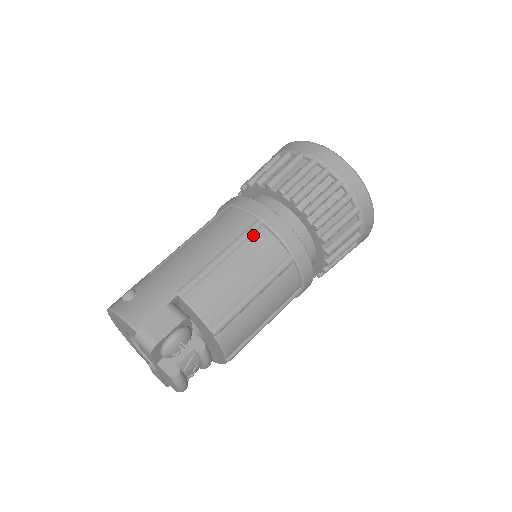
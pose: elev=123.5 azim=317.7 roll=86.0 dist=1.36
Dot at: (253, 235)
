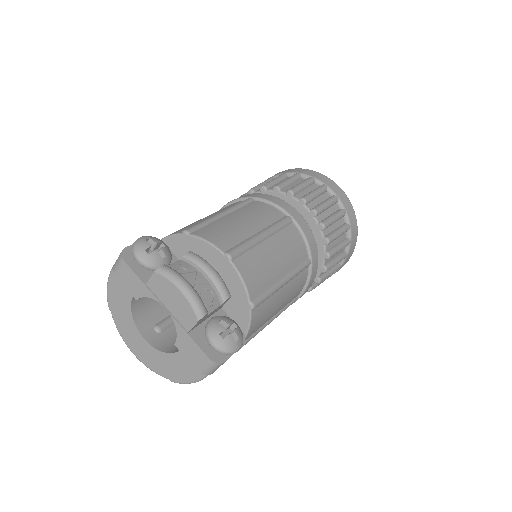
Dot at: occluded
